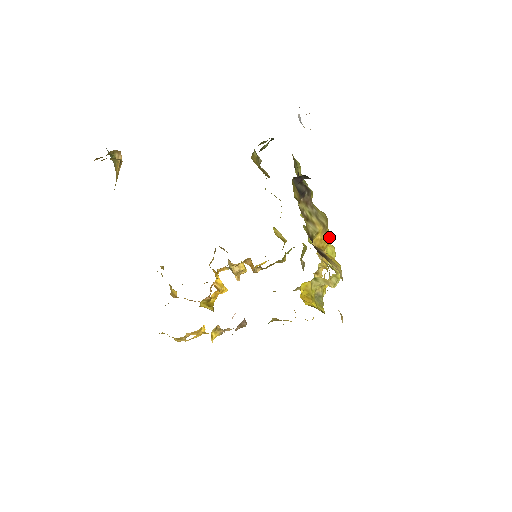
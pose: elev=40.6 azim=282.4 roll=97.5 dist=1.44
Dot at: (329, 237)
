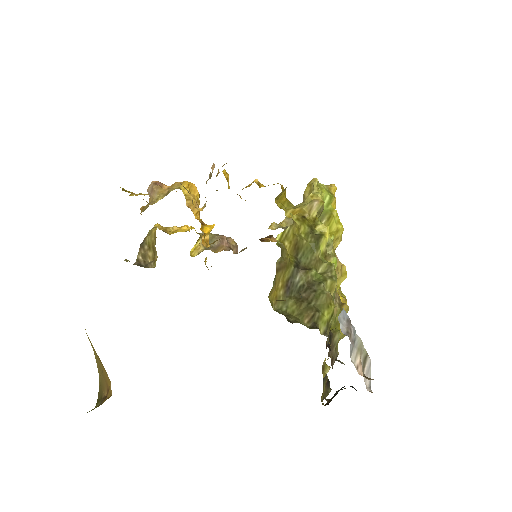
Dot at: occluded
